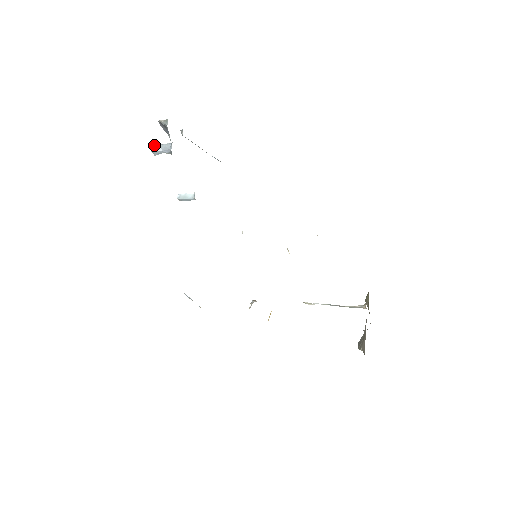
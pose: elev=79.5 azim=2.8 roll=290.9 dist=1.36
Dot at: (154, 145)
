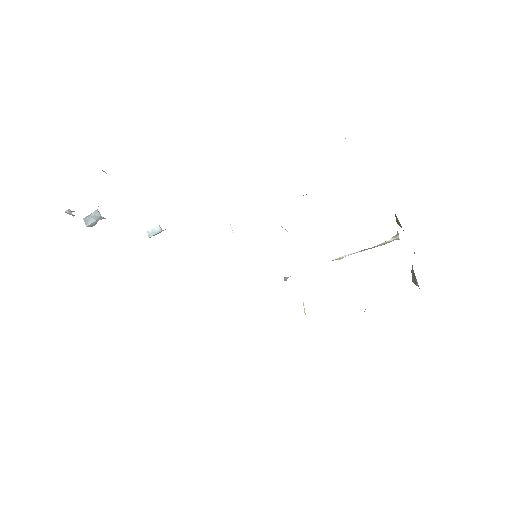
Dot at: (85, 219)
